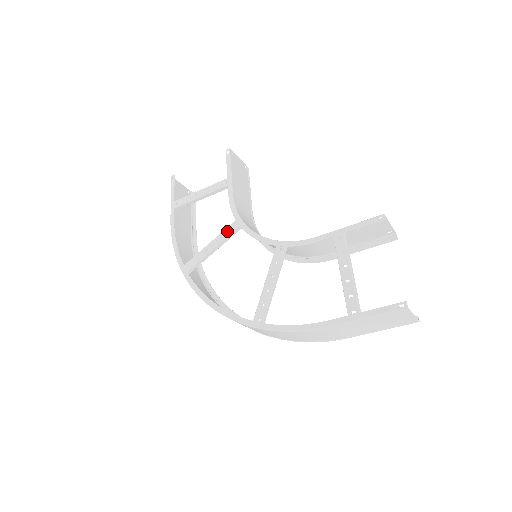
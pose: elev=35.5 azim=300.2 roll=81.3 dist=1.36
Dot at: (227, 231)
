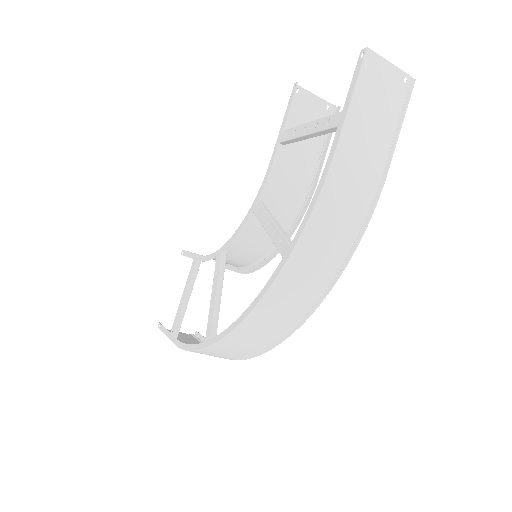
Dot at: (216, 272)
